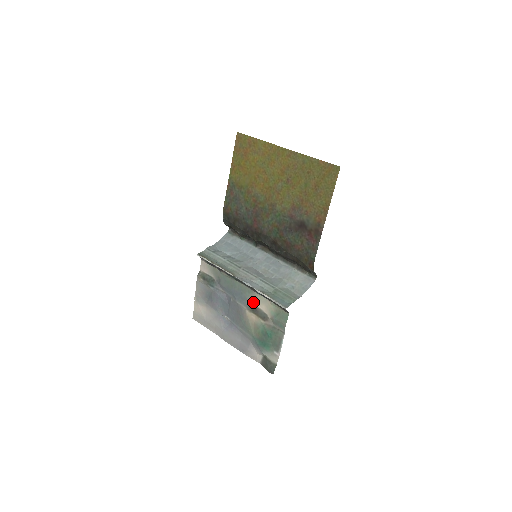
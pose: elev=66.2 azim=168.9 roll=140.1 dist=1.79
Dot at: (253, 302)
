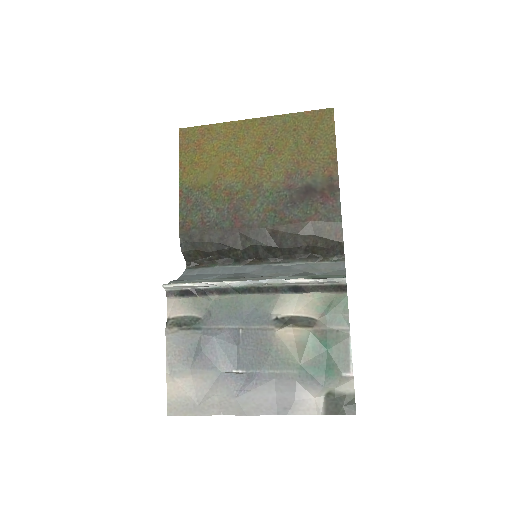
Dot at: (281, 312)
